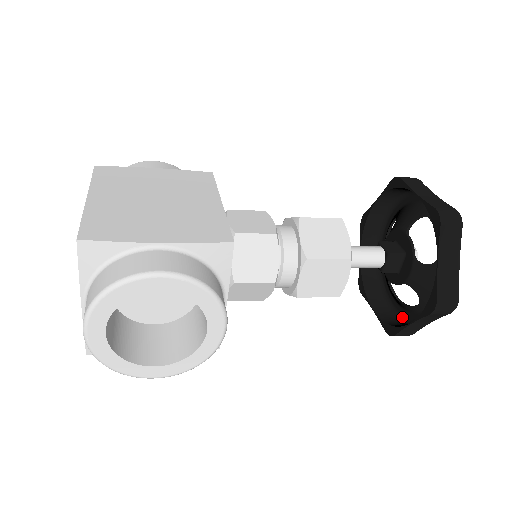
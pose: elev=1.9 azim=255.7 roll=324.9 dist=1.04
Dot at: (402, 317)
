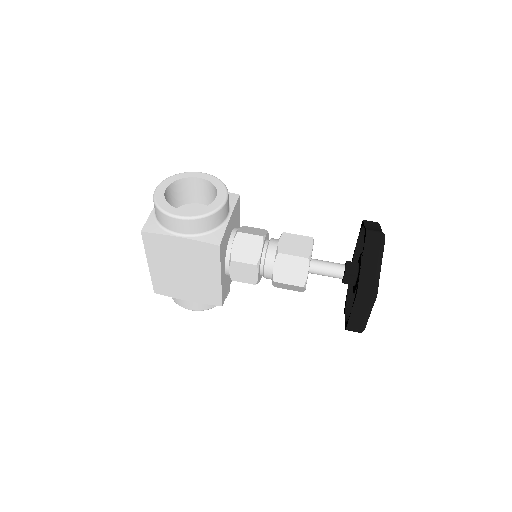
Dot at: occluded
